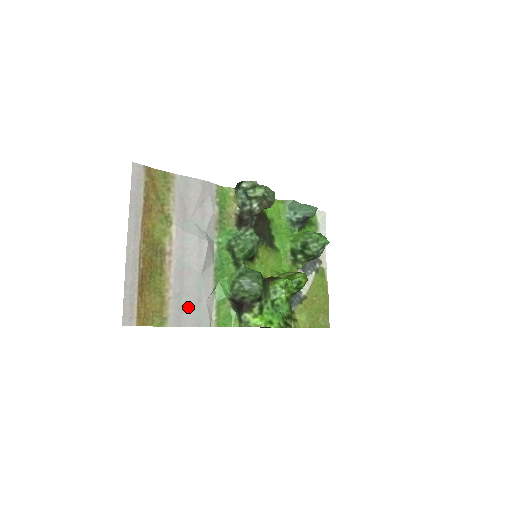
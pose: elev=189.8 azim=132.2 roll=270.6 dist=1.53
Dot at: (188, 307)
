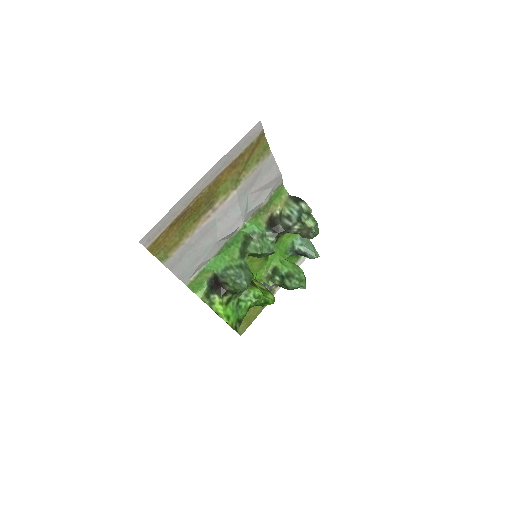
Dot at: (187, 259)
